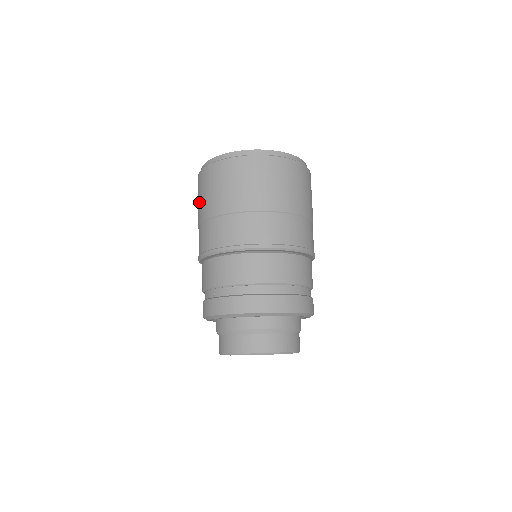
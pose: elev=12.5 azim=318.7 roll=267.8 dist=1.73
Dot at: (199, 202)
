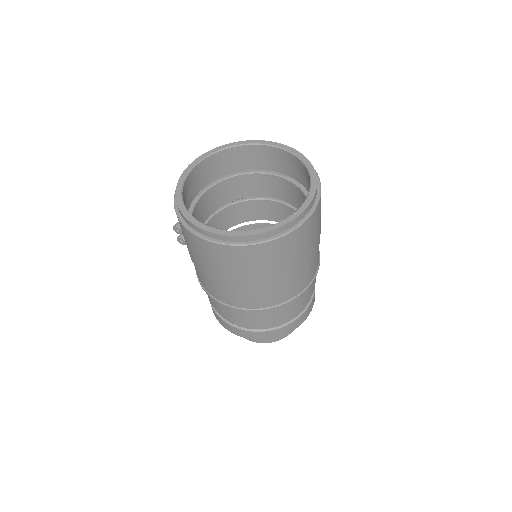
Dot at: (195, 256)
